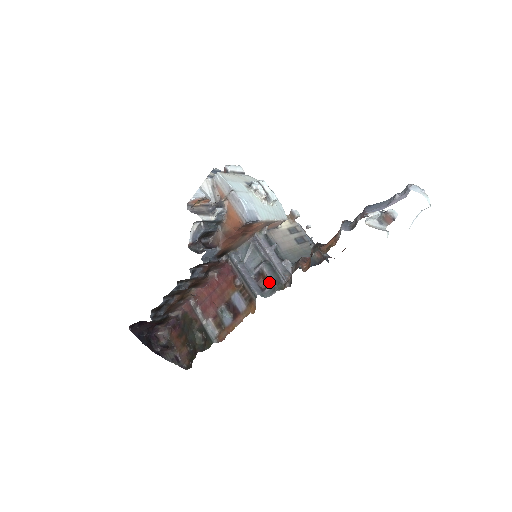
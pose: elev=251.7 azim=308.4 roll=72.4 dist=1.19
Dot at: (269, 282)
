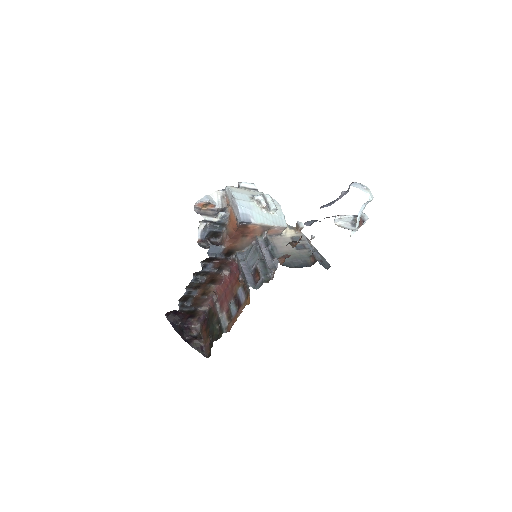
Dot at: (260, 276)
